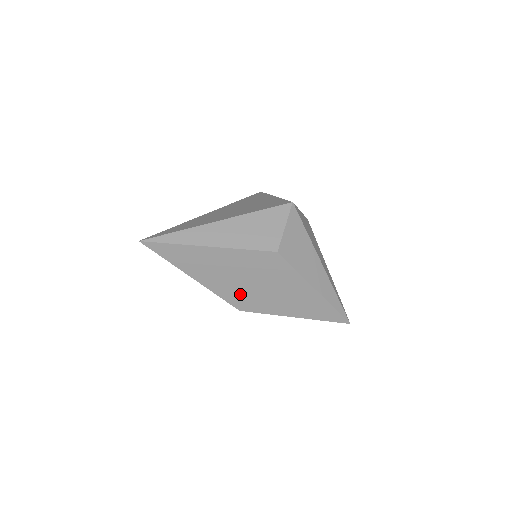
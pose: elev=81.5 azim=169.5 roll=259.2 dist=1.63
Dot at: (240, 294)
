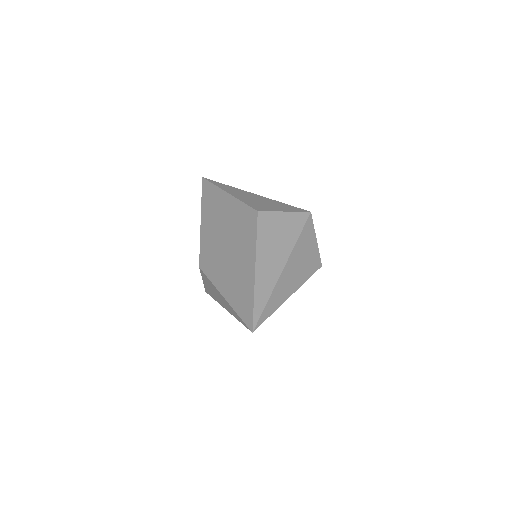
Dot at: (211, 248)
